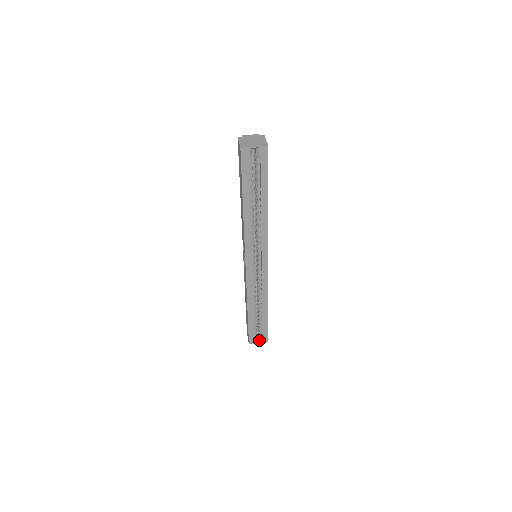
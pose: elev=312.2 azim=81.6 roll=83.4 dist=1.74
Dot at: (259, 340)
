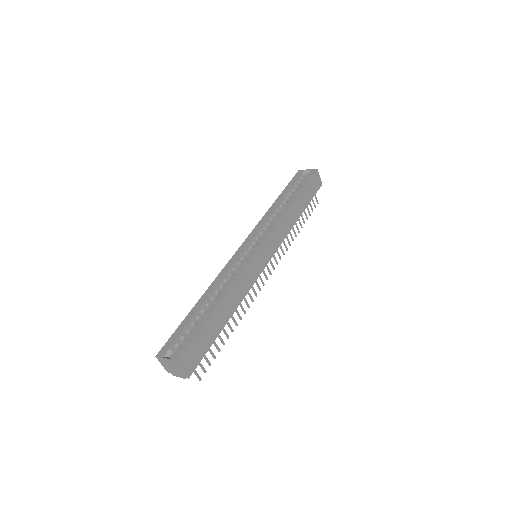
Dot at: (171, 358)
